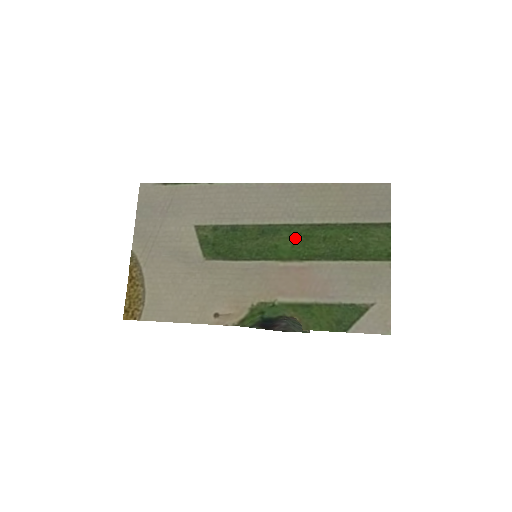
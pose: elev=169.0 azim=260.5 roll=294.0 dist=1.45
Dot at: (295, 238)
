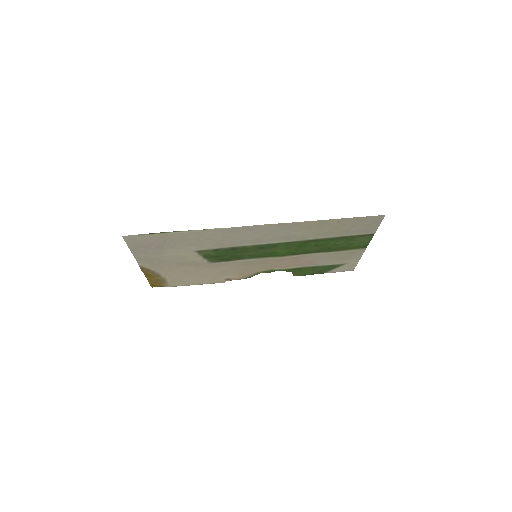
Dot at: (291, 248)
